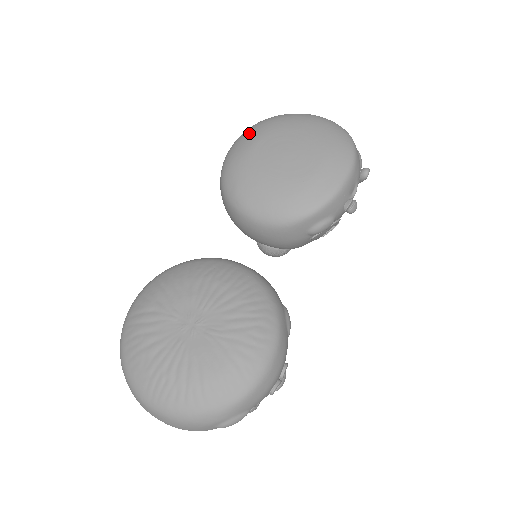
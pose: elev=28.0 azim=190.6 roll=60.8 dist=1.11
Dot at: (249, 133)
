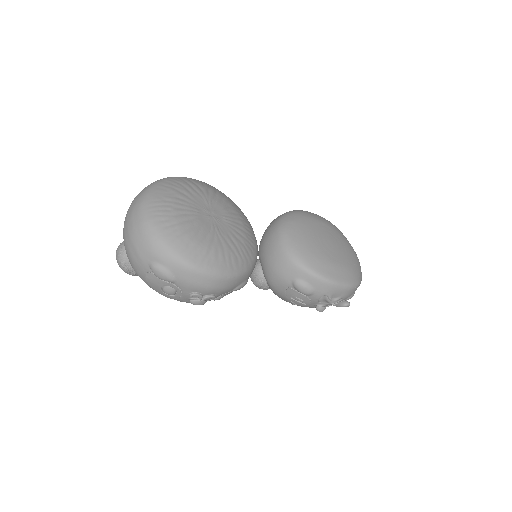
Dot at: (323, 218)
